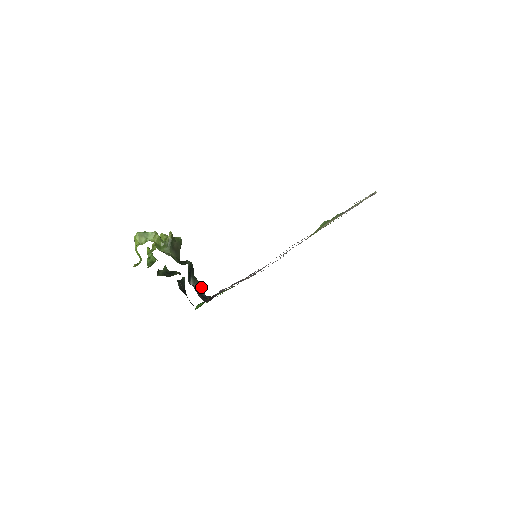
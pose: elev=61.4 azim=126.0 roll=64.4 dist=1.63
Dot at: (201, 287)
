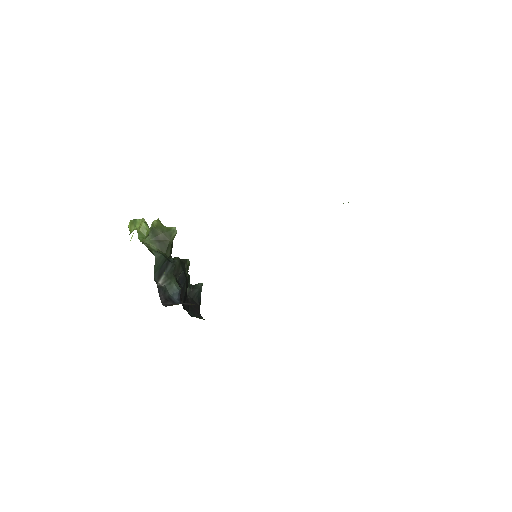
Dot at: (176, 289)
